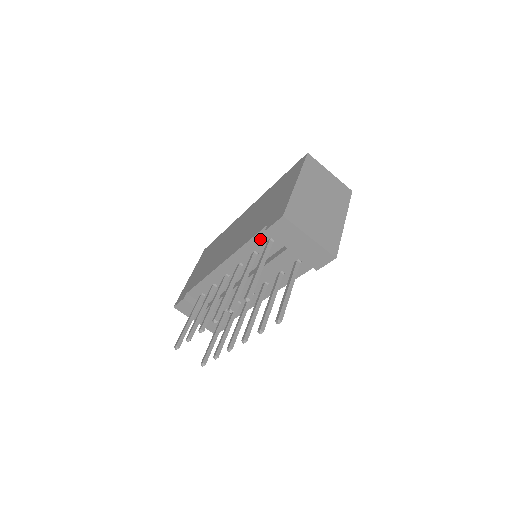
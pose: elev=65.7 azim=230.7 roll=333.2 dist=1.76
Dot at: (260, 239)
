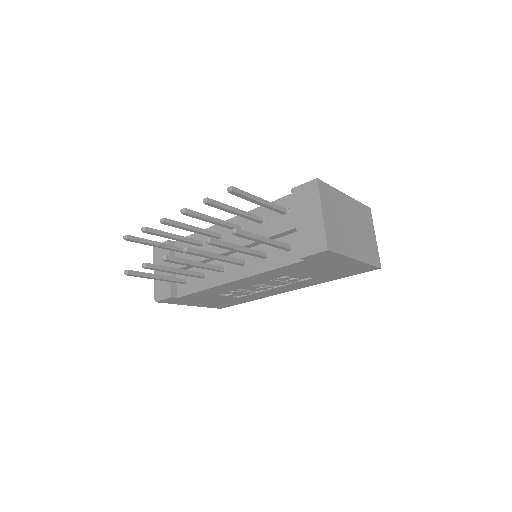
Dot at: (279, 205)
